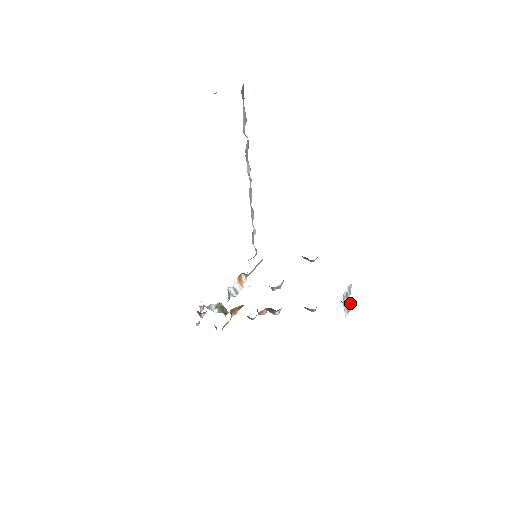
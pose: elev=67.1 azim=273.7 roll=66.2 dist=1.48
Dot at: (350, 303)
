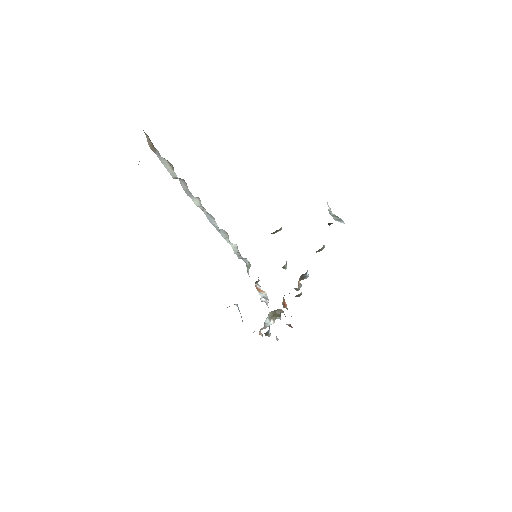
Dot at: (337, 217)
